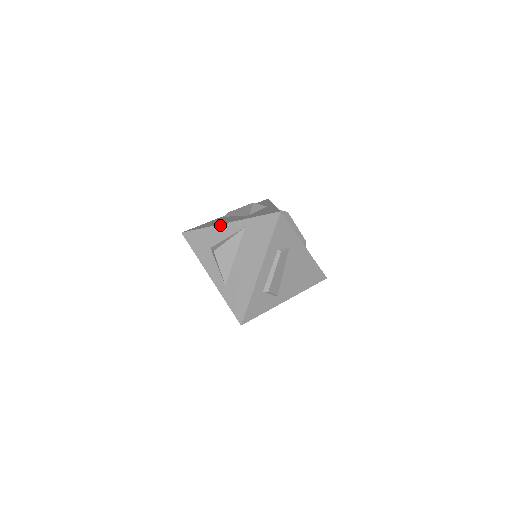
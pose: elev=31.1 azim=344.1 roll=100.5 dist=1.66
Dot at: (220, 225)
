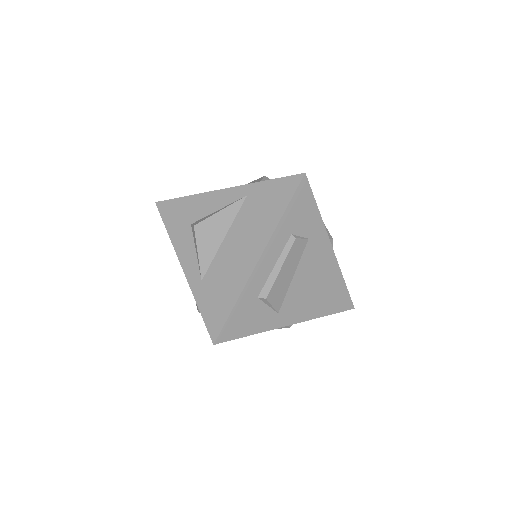
Dot at: (211, 192)
